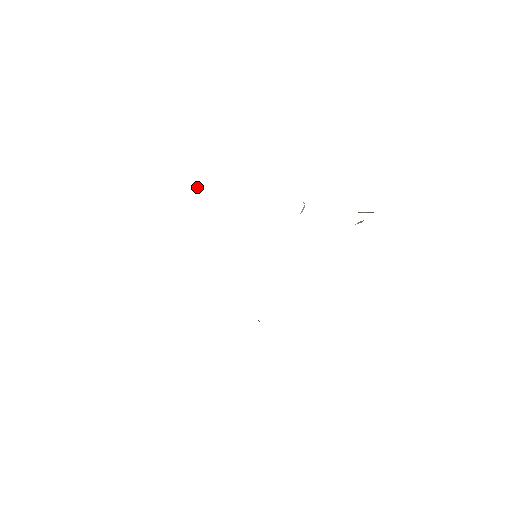
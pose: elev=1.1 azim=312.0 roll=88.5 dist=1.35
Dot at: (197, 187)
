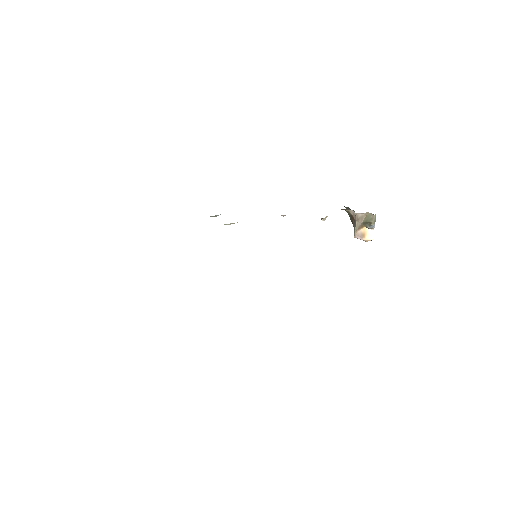
Dot at: (212, 216)
